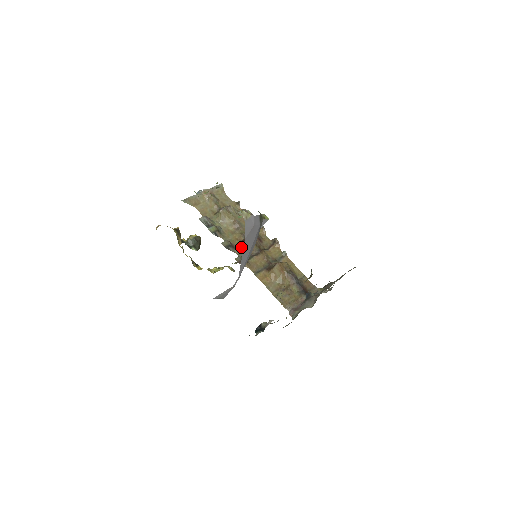
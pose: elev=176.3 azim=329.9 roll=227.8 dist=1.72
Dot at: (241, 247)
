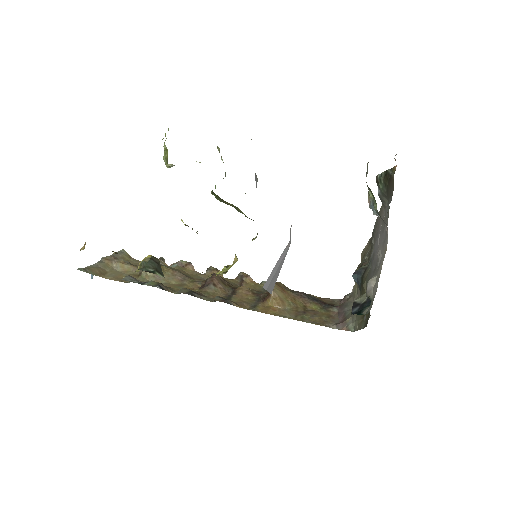
Dot at: (206, 292)
